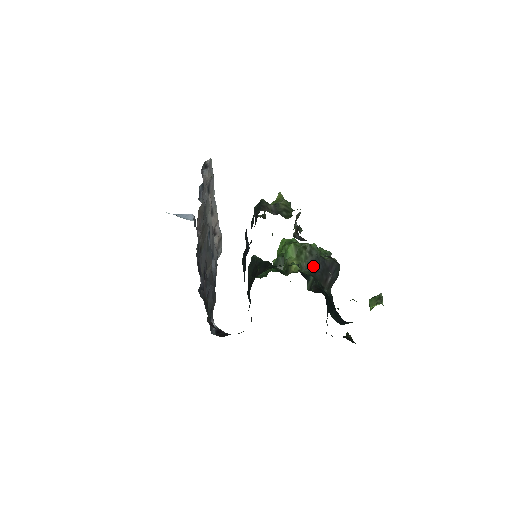
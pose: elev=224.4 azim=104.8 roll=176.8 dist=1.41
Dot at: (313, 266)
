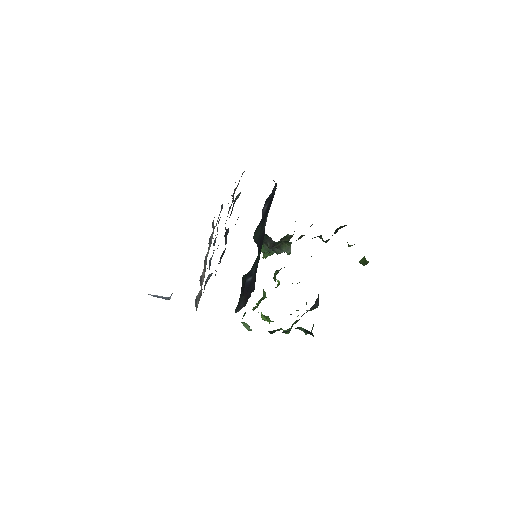
Dot at: occluded
